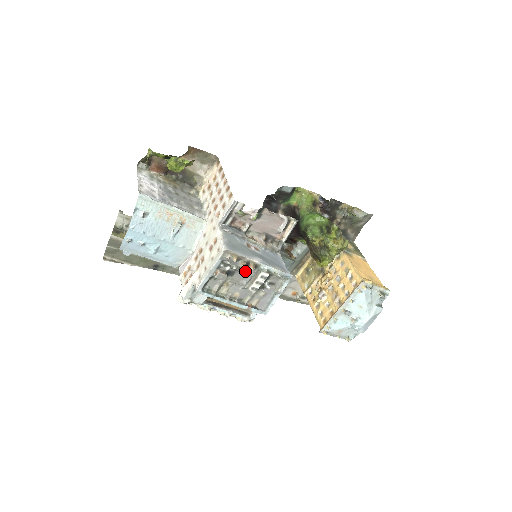
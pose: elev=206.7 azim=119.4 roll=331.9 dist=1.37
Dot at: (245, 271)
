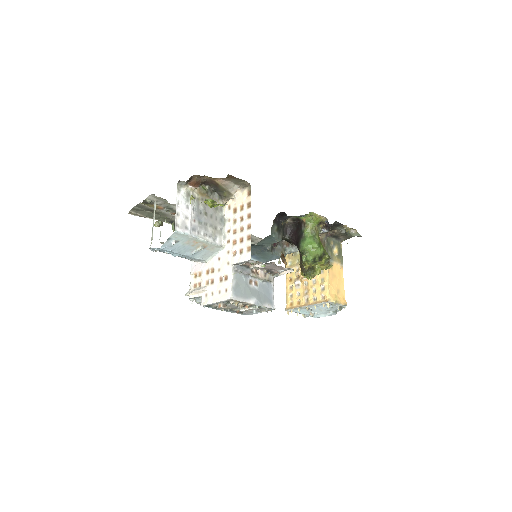
Dot at: occluded
